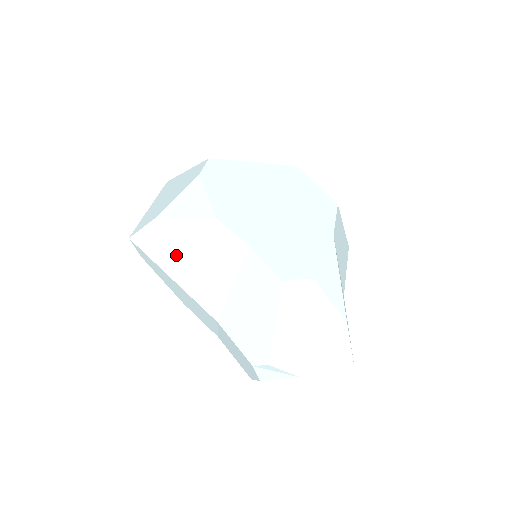
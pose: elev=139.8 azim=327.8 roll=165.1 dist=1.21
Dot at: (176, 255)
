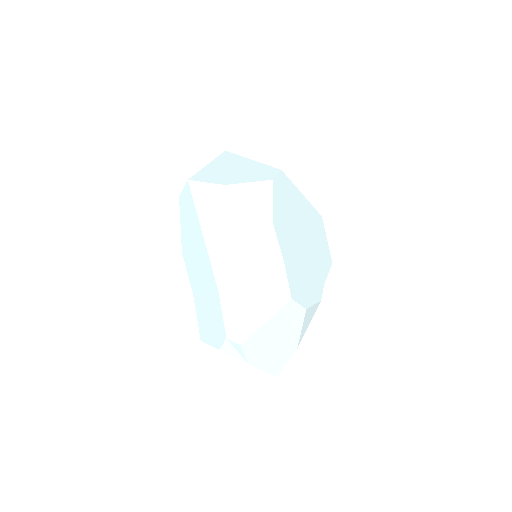
Dot at: (220, 223)
